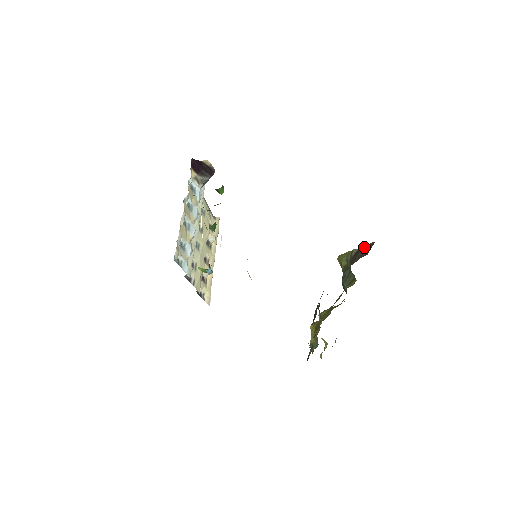
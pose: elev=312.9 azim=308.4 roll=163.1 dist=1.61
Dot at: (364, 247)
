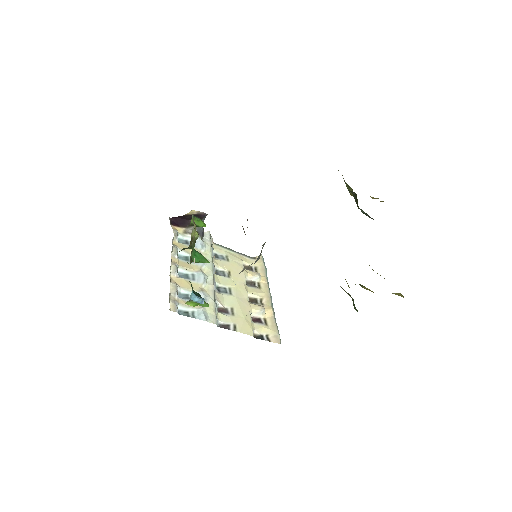
Dot at: occluded
